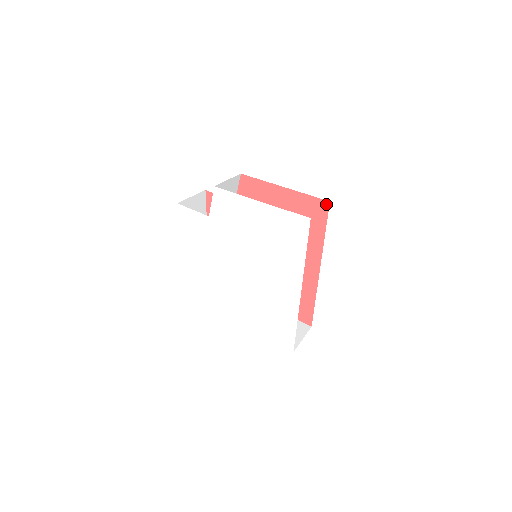
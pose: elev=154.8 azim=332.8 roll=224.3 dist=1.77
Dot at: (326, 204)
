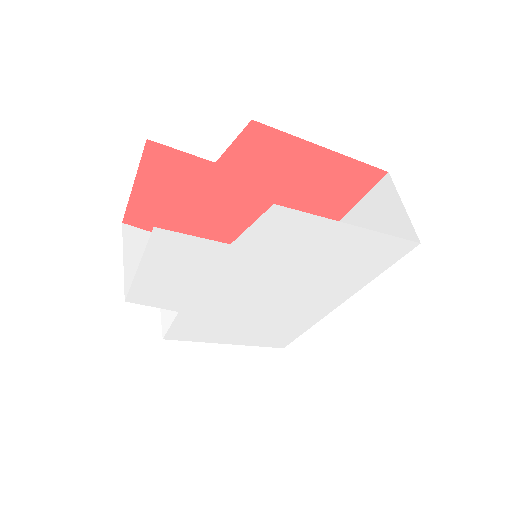
Dot at: (381, 175)
